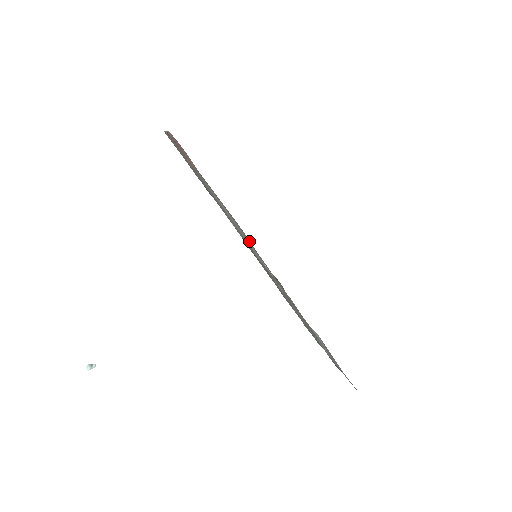
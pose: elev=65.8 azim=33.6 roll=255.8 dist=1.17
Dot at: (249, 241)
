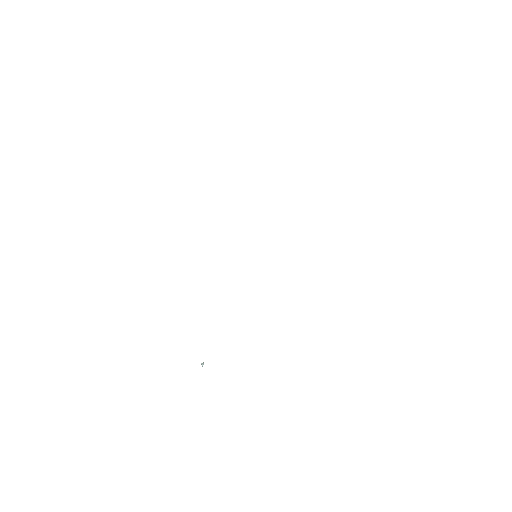
Dot at: occluded
